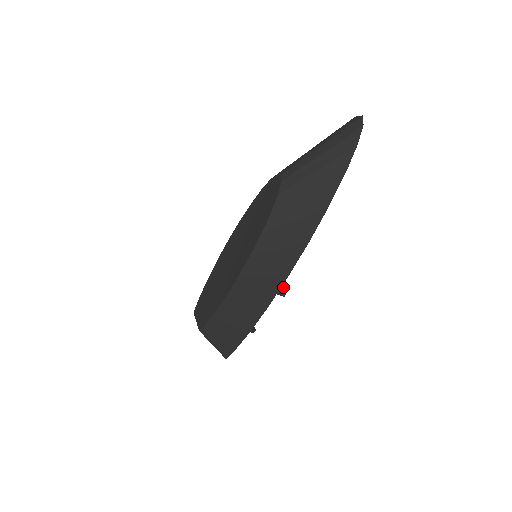
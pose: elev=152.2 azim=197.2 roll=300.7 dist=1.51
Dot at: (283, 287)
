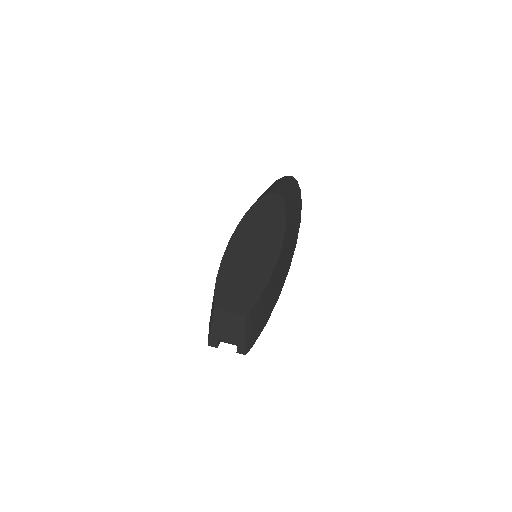
Dot at: occluded
